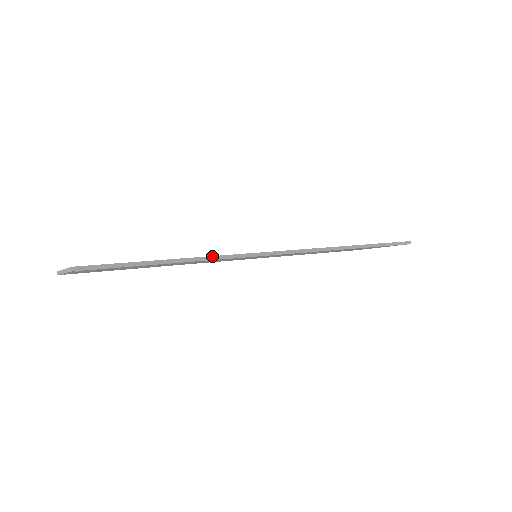
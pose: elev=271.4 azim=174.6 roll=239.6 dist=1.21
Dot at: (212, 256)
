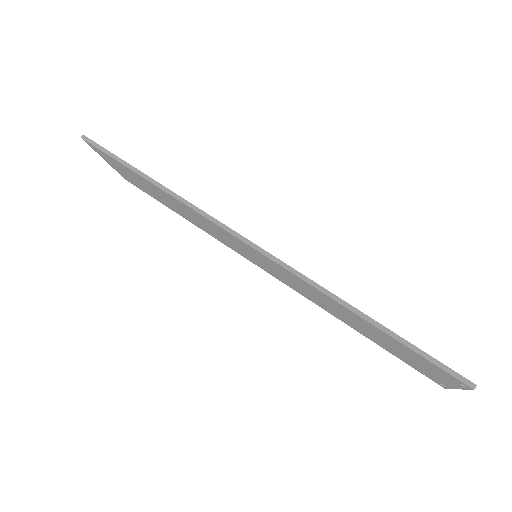
Dot at: (179, 196)
